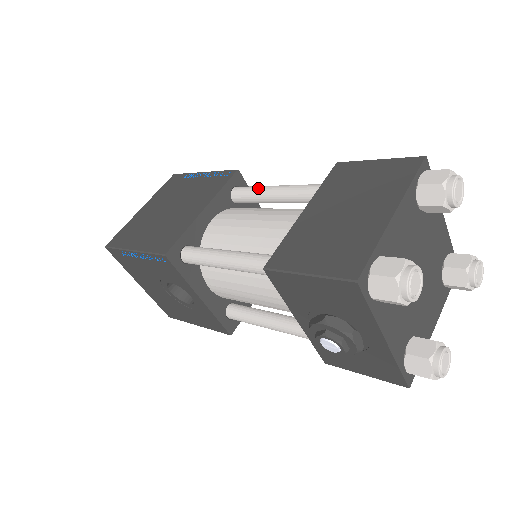
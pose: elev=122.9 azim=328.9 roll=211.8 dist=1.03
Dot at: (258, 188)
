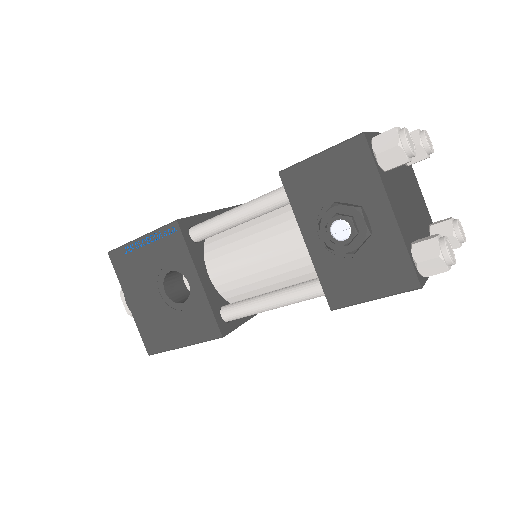
Dot at: occluded
